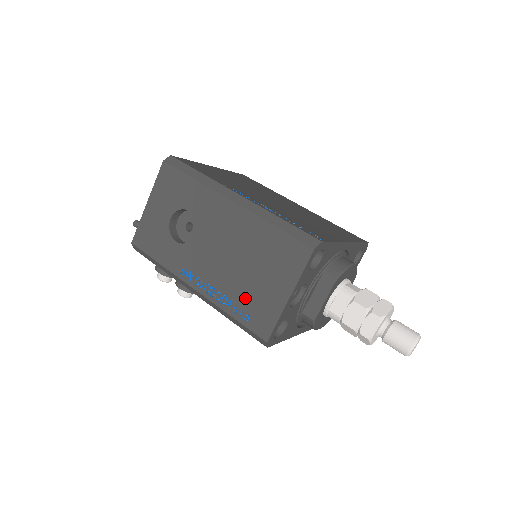
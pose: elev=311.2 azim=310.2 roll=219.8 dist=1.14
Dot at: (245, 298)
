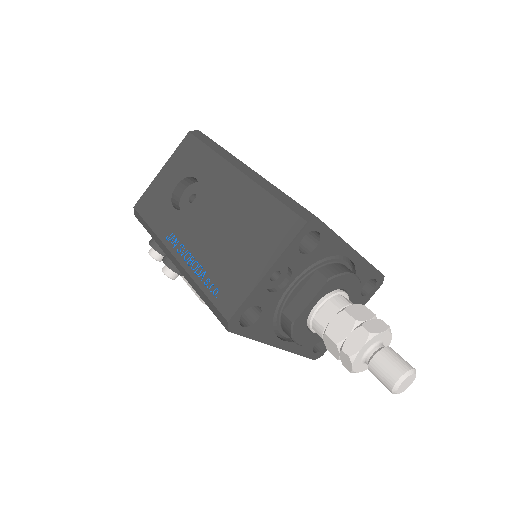
Dot at: (221, 270)
